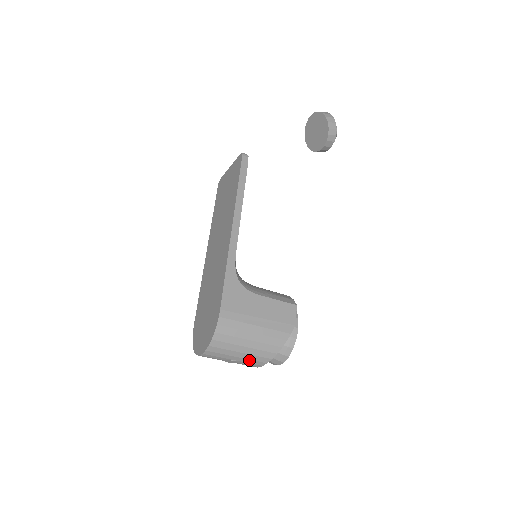
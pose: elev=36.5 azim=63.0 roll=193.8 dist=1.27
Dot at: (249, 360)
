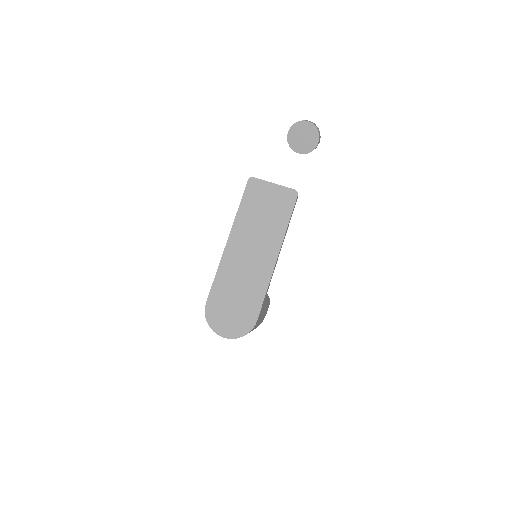
Dot at: occluded
